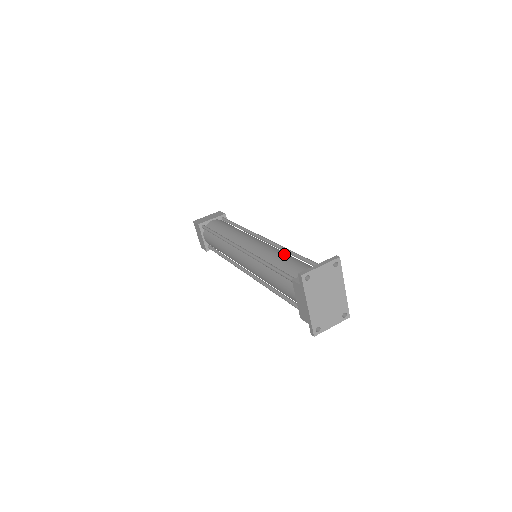
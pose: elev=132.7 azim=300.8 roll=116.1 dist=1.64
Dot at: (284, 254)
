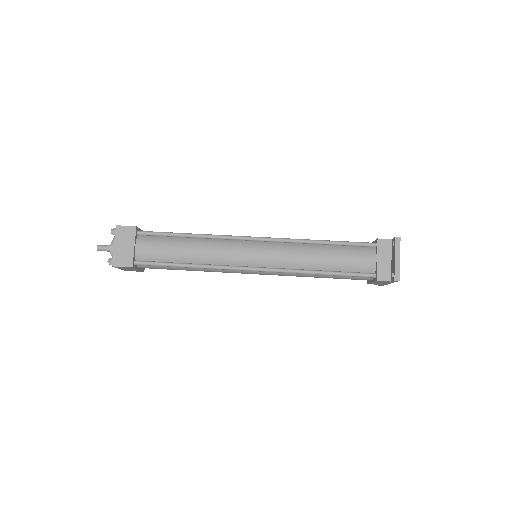
Dot at: (317, 251)
